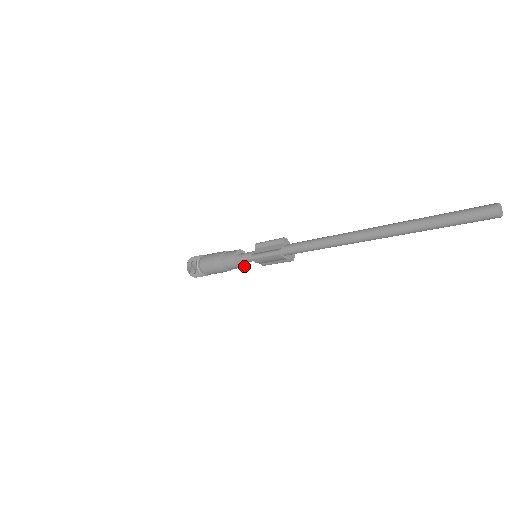
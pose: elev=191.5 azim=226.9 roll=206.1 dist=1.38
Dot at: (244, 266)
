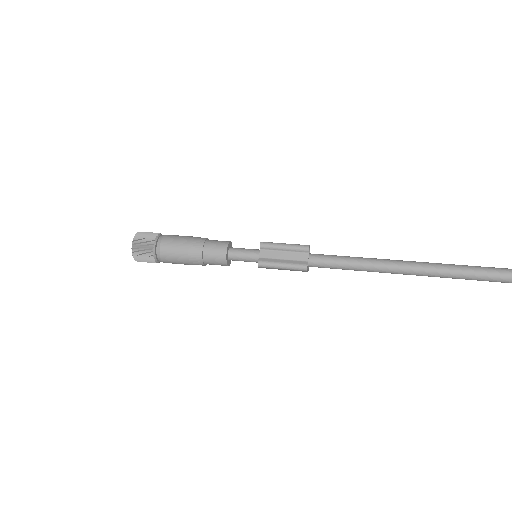
Dot at: (230, 262)
